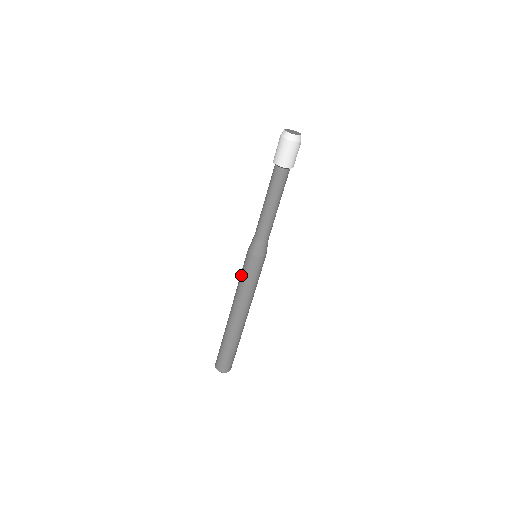
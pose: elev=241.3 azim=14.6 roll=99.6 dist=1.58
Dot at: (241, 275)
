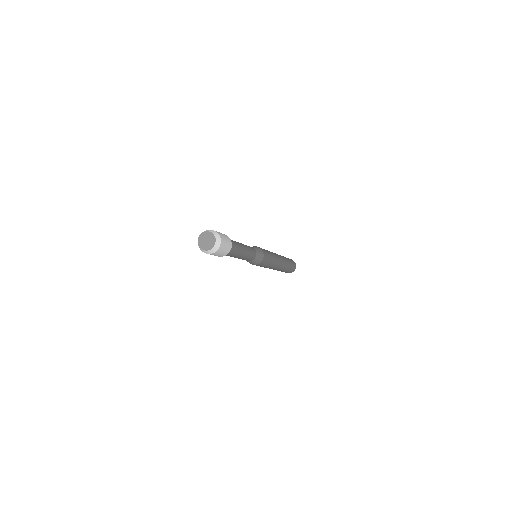
Dot at: occluded
